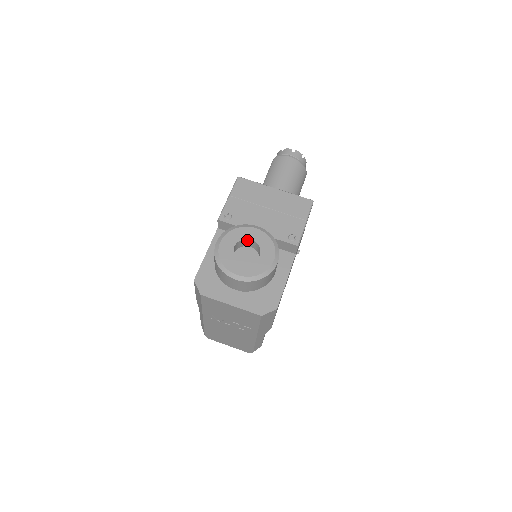
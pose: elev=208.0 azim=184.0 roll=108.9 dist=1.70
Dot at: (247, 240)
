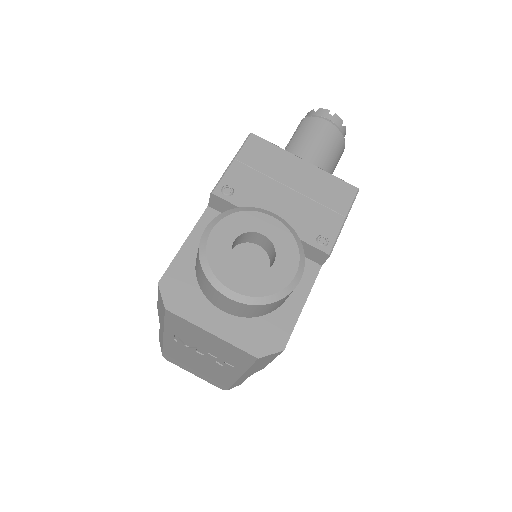
Dot at: (256, 234)
